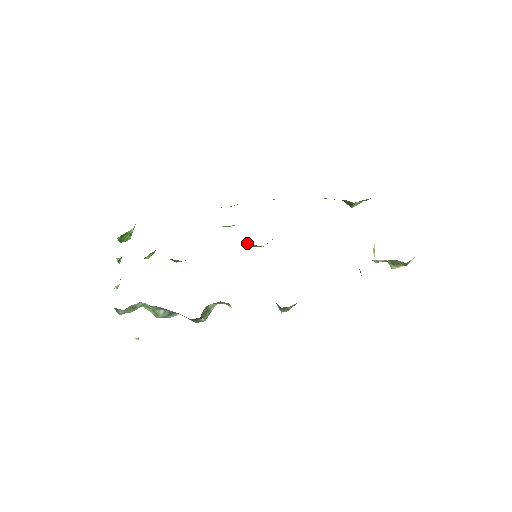
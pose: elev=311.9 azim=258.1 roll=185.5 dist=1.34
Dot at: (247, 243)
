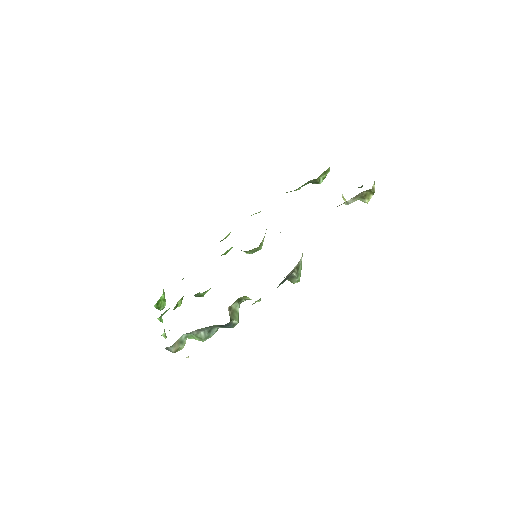
Dot at: (246, 252)
